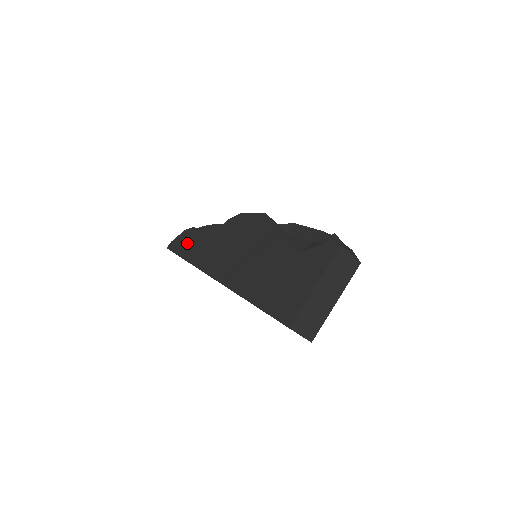
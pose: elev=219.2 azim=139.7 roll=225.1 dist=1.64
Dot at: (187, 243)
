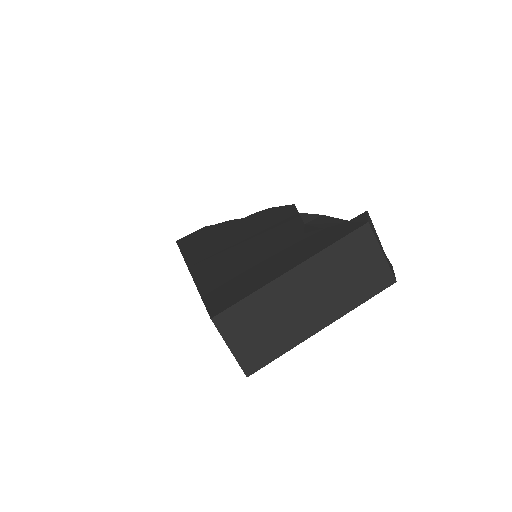
Dot at: (196, 236)
